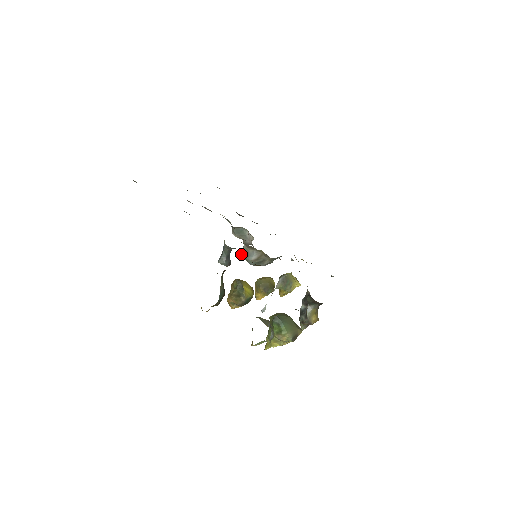
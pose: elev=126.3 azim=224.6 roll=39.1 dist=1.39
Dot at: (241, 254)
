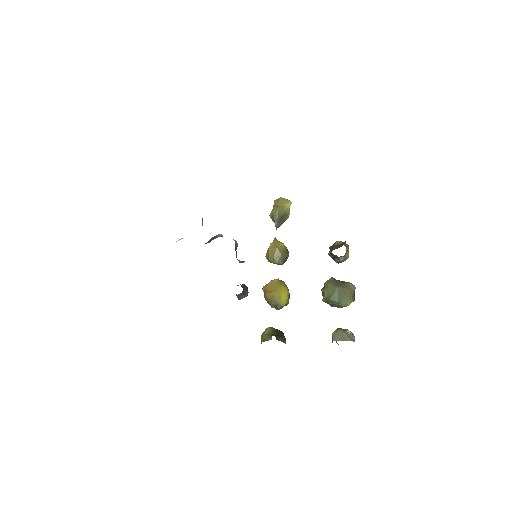
Dot at: occluded
